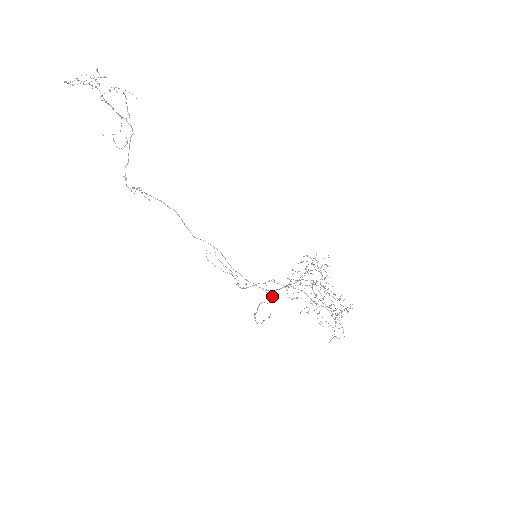
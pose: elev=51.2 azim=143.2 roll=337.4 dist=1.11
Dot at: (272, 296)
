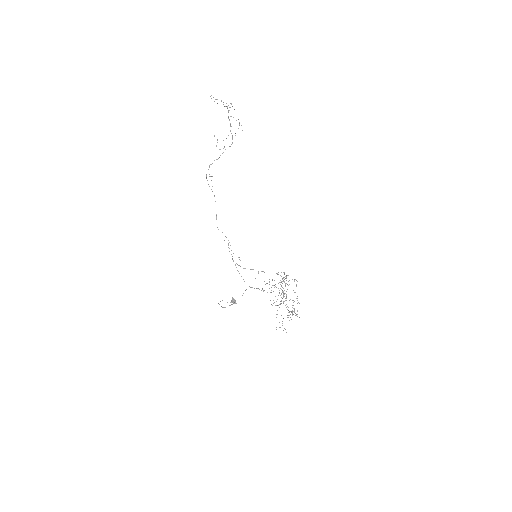
Dot at: (233, 299)
